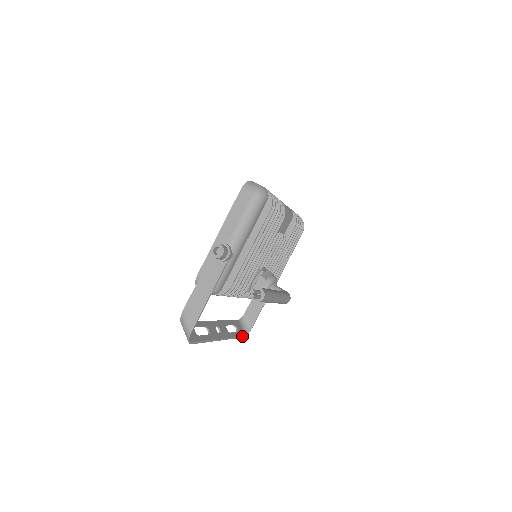
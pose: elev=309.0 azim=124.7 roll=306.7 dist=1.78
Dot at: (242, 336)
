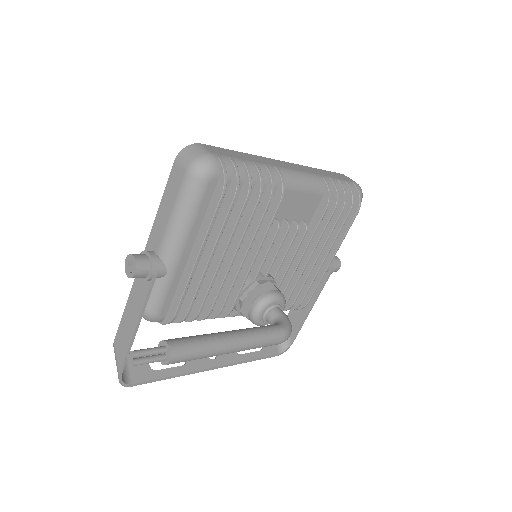
Dot at: (271, 355)
